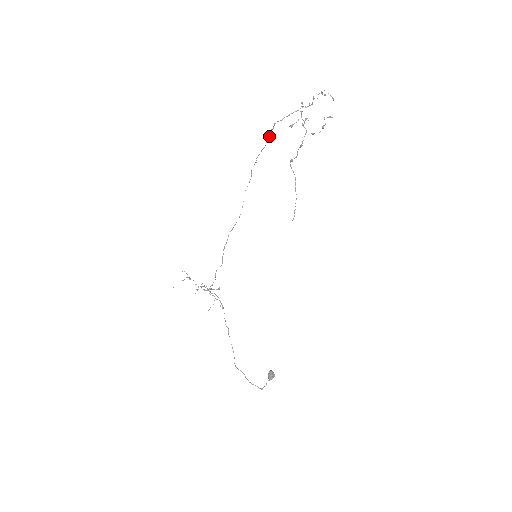
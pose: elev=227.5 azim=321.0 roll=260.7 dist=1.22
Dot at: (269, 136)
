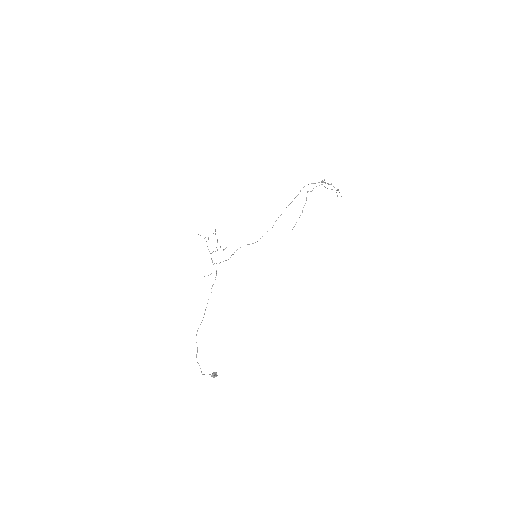
Dot at: occluded
